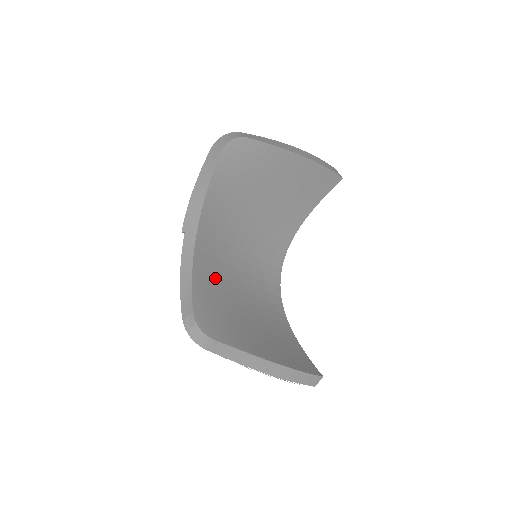
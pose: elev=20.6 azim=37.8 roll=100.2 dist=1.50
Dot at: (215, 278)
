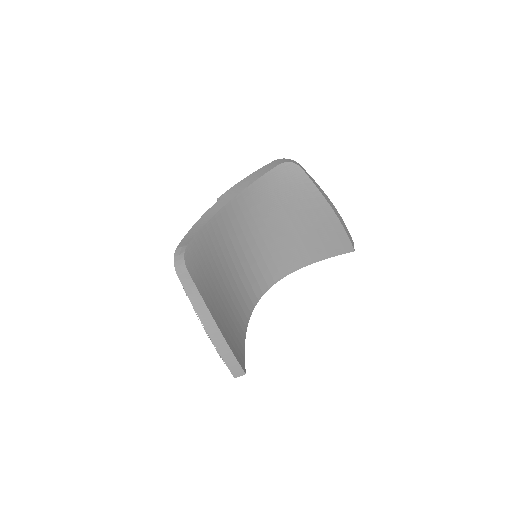
Dot at: (218, 244)
